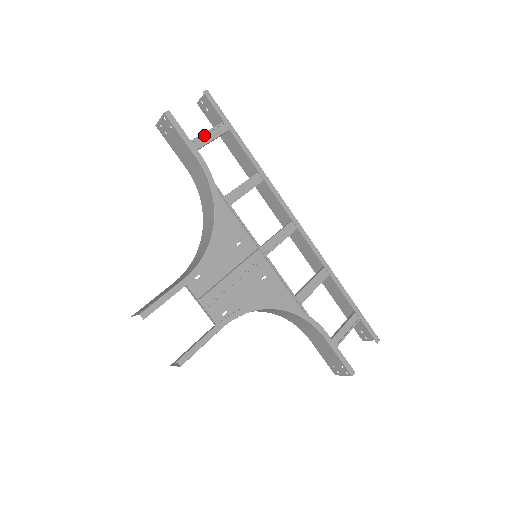
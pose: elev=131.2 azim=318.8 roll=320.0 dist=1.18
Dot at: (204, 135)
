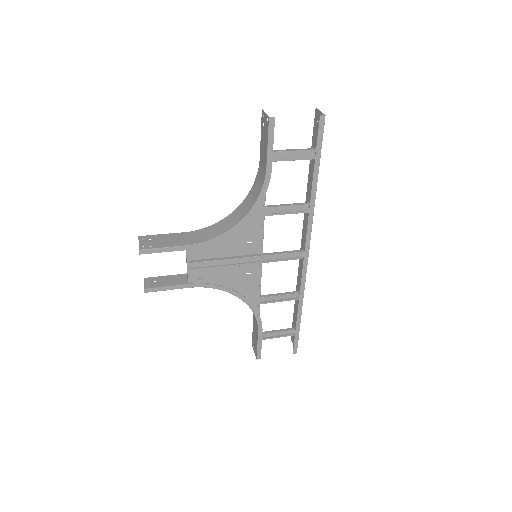
Dot at: (290, 150)
